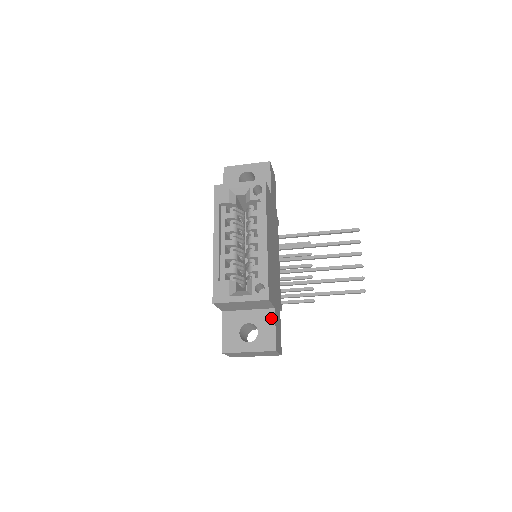
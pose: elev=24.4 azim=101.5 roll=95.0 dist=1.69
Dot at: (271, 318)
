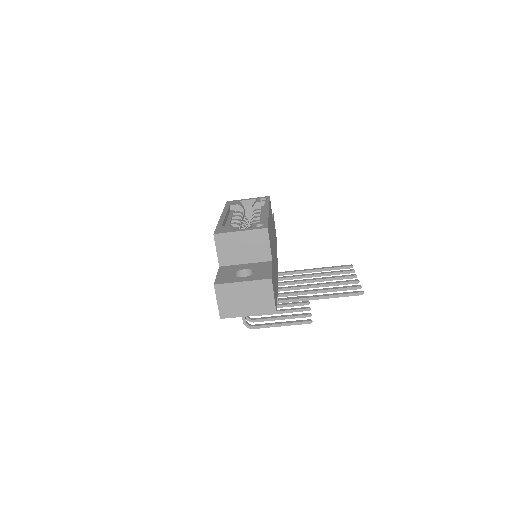
Dot at: (268, 265)
